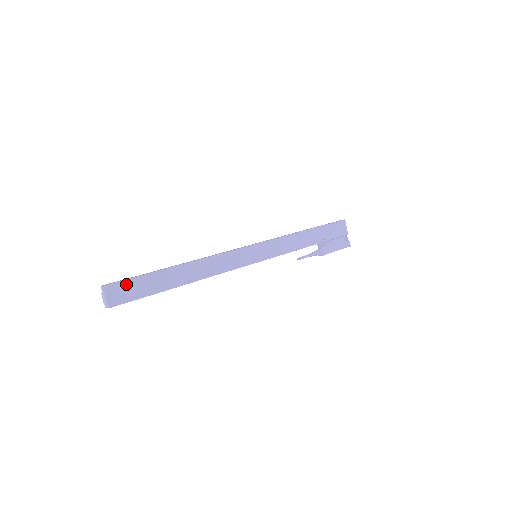
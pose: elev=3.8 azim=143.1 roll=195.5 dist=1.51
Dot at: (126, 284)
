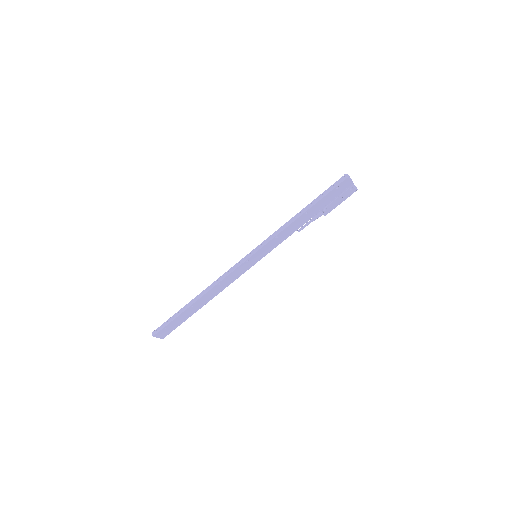
Dot at: (166, 328)
